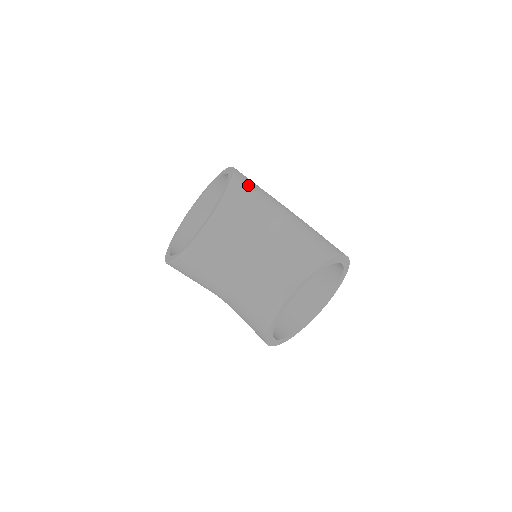
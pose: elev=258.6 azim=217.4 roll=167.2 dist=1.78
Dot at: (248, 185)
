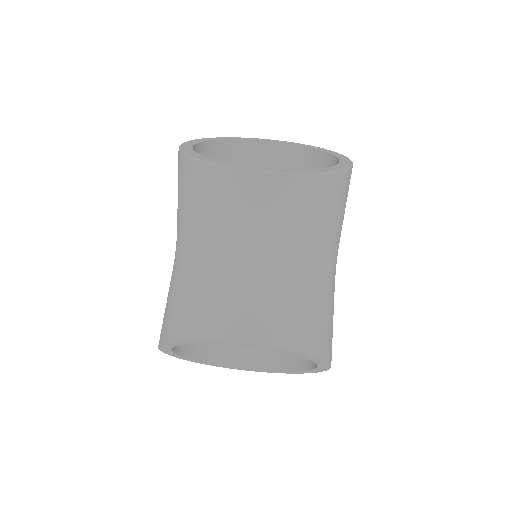
Dot at: (346, 194)
